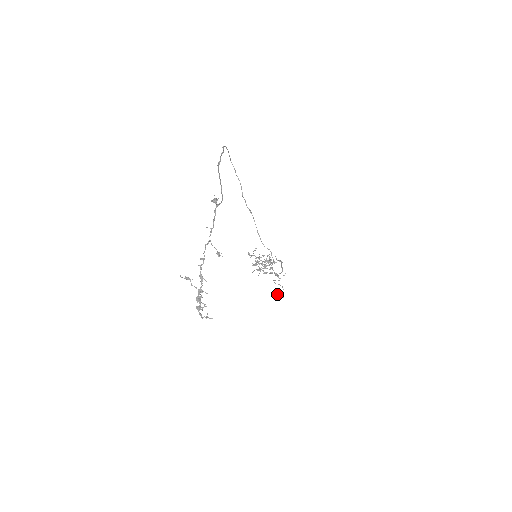
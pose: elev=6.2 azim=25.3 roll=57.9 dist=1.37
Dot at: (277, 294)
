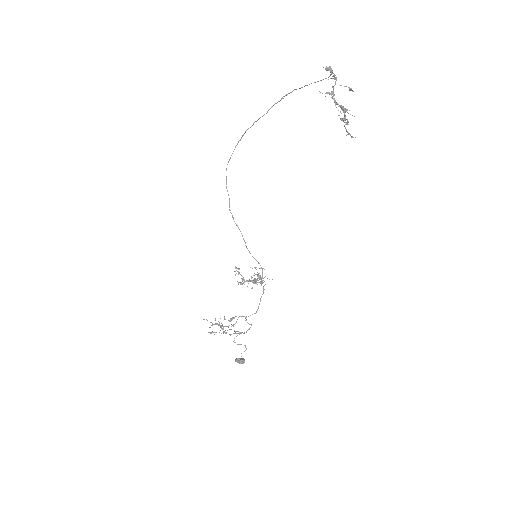
Dot at: (236, 359)
